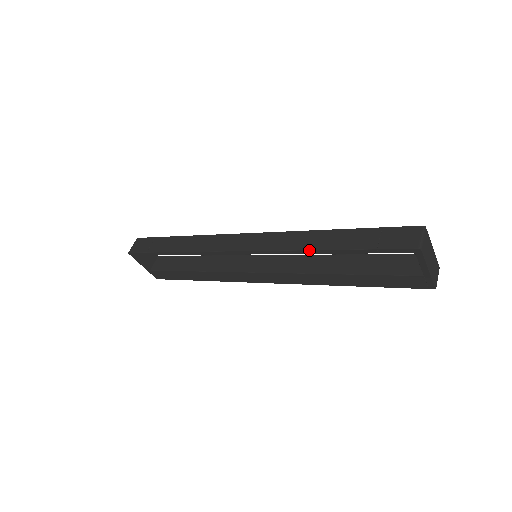
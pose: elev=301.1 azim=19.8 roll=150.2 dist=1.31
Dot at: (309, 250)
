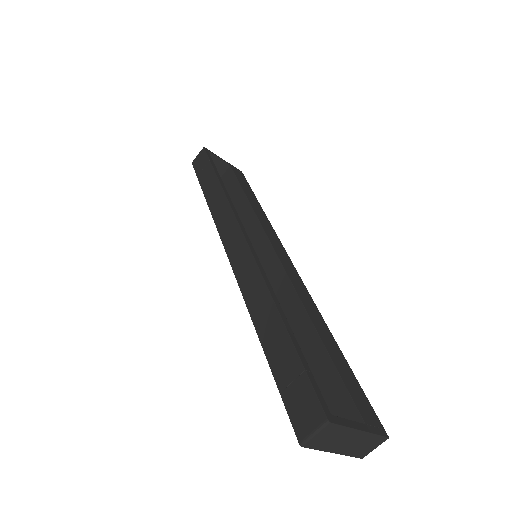
Dot at: (252, 320)
